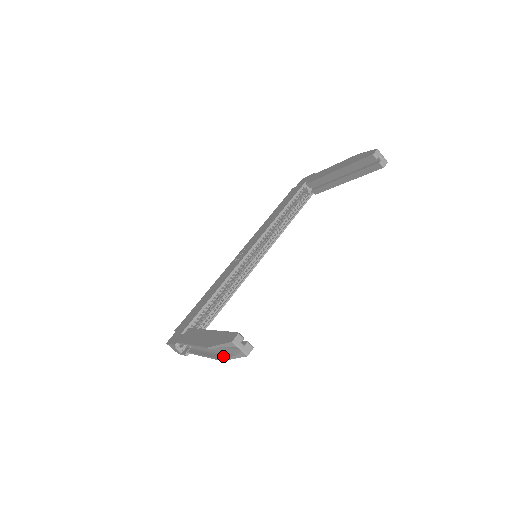
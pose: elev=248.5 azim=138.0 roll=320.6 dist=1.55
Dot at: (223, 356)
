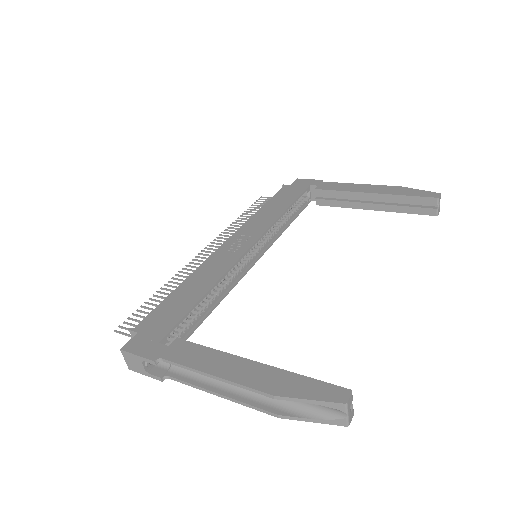
Dot at: (285, 411)
